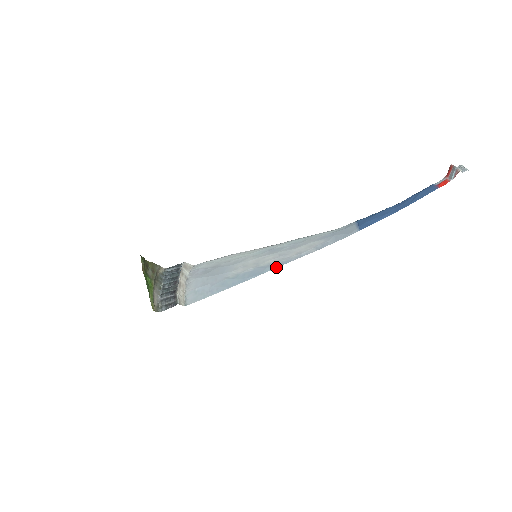
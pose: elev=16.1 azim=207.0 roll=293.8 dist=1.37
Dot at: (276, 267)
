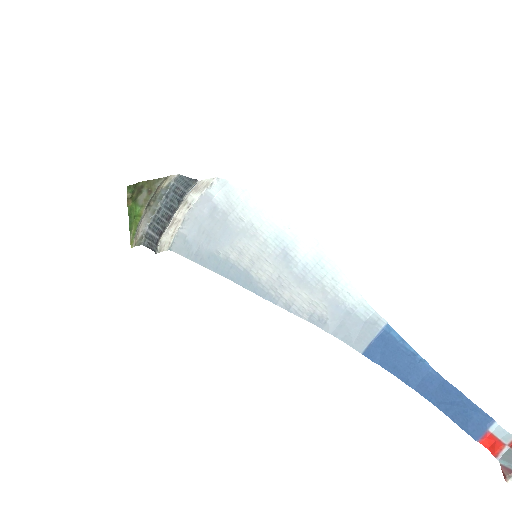
Dot at: (259, 295)
